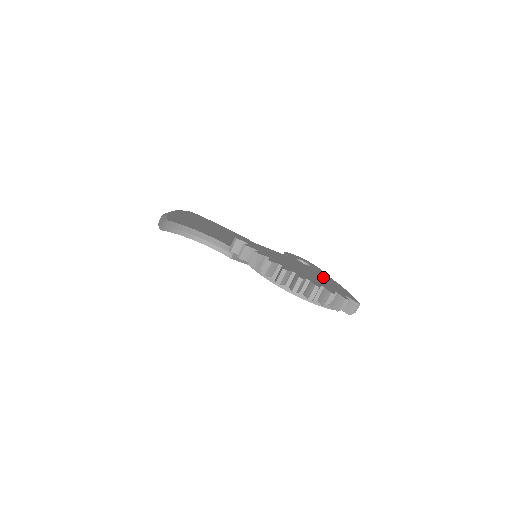
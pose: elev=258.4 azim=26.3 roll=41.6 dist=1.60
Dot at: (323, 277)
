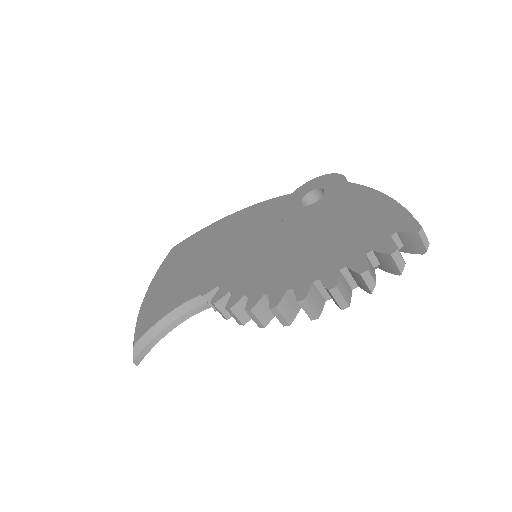
Dot at: (345, 210)
